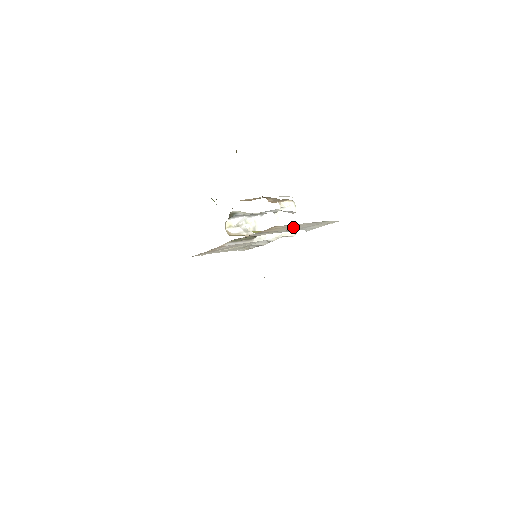
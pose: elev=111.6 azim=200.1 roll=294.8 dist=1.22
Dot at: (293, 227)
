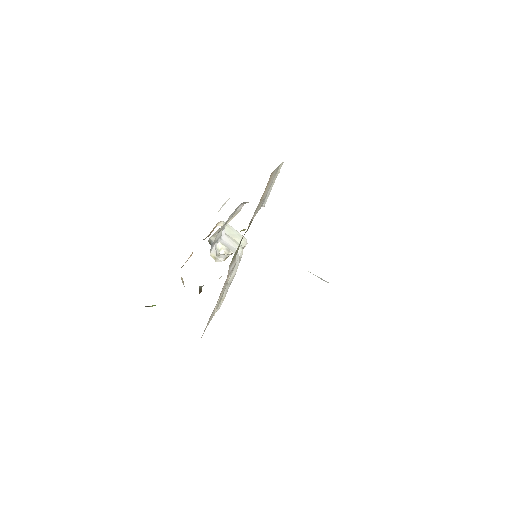
Dot at: (269, 185)
